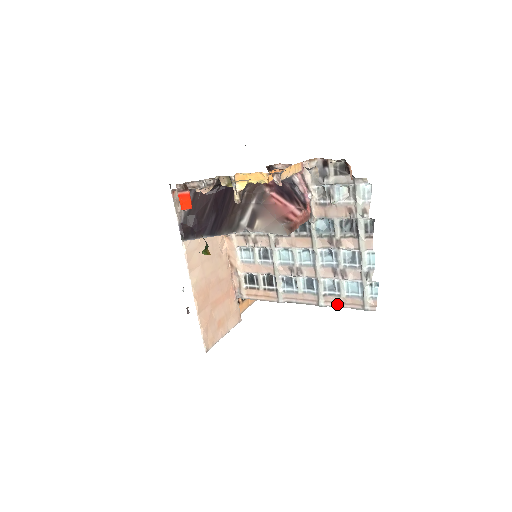
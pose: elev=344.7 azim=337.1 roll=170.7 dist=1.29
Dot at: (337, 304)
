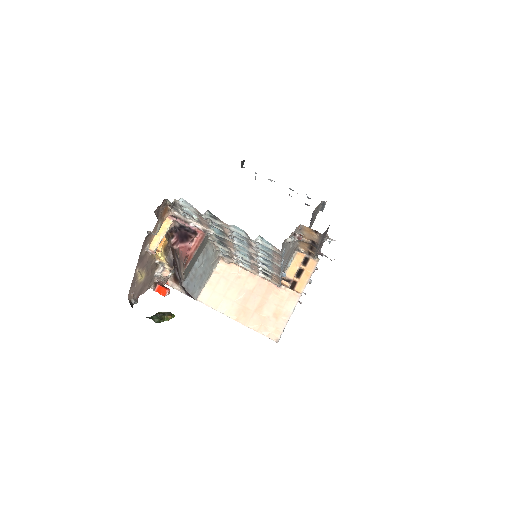
Dot at: (279, 261)
